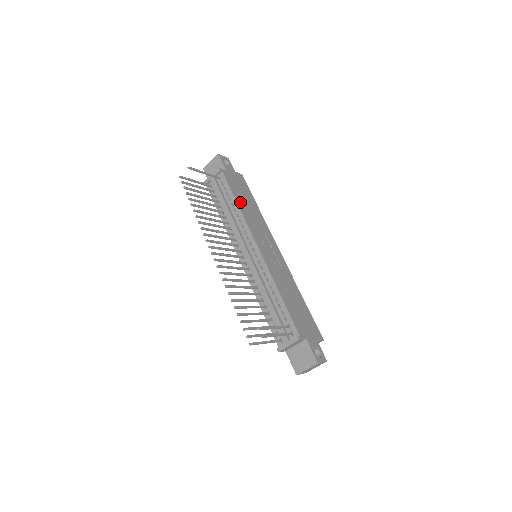
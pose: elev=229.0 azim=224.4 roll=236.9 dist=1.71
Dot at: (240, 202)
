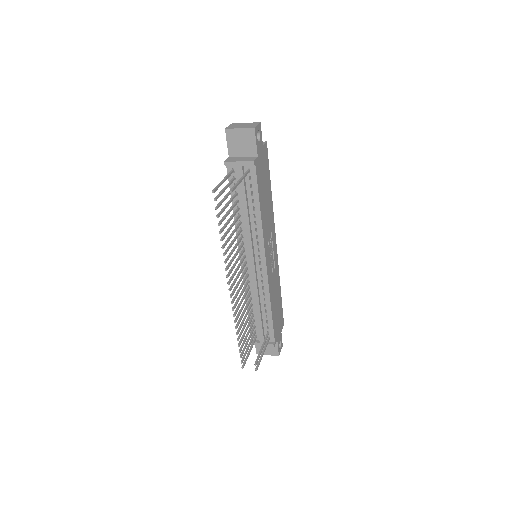
Dot at: (262, 205)
